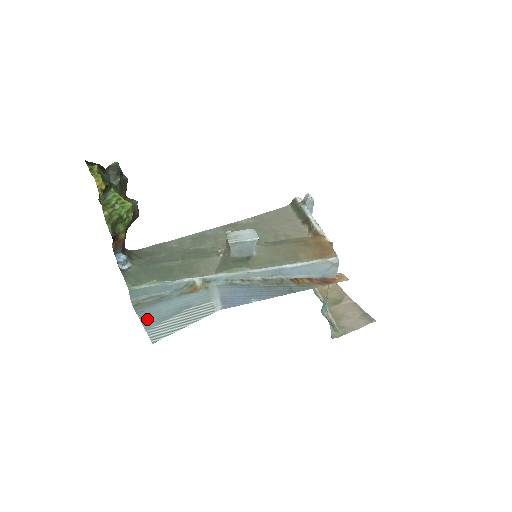
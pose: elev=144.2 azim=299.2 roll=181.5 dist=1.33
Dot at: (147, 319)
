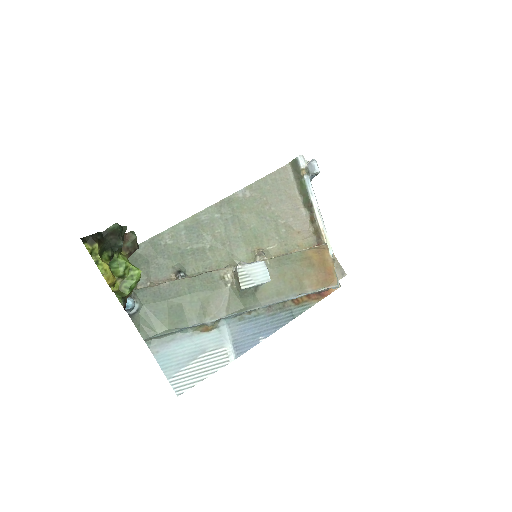
Dot at: (165, 364)
